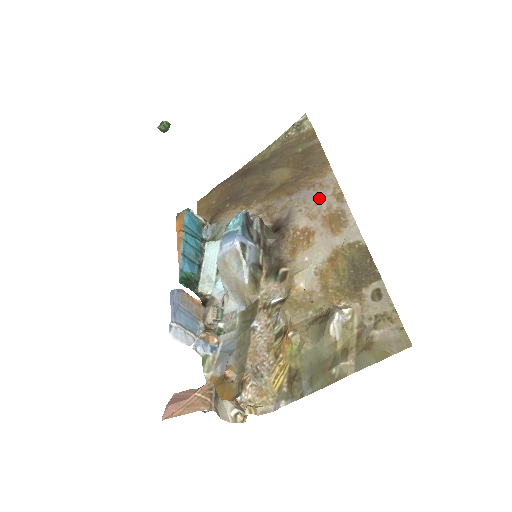
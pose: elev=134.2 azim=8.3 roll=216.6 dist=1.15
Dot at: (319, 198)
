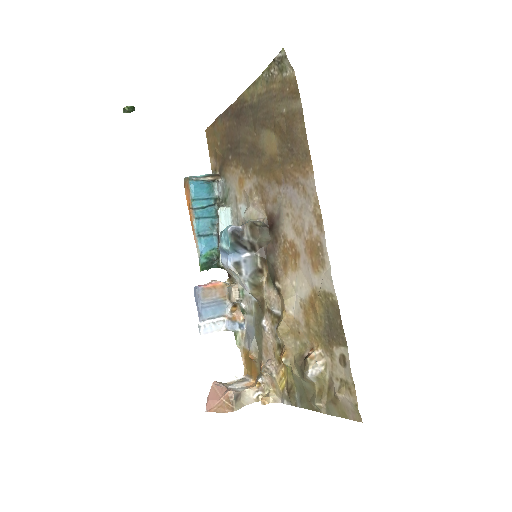
Dot at: (302, 210)
